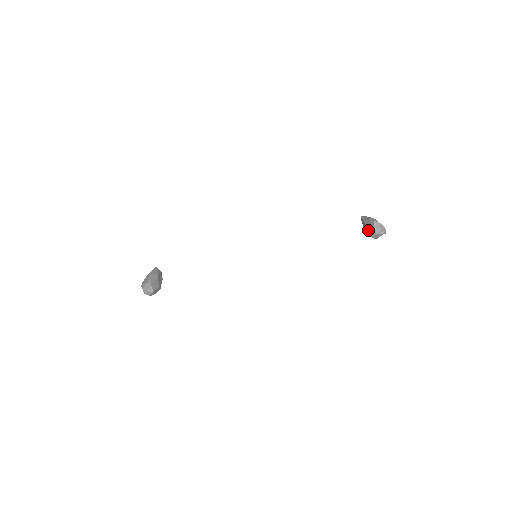
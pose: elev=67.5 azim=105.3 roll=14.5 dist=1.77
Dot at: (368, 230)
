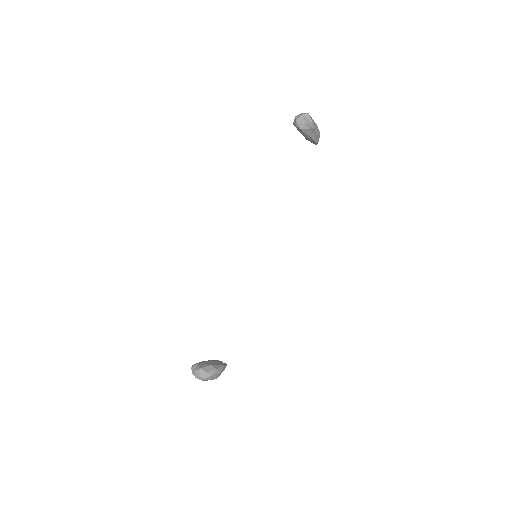
Dot at: occluded
